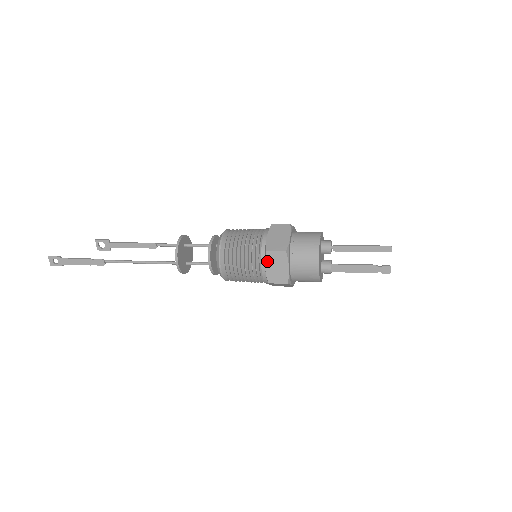
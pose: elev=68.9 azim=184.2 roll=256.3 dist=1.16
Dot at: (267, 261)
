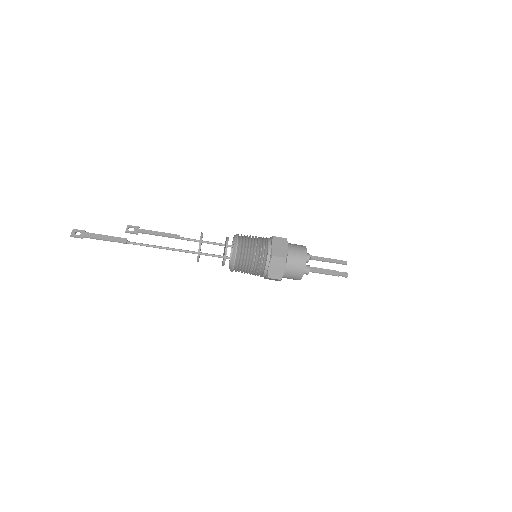
Dot at: (273, 242)
